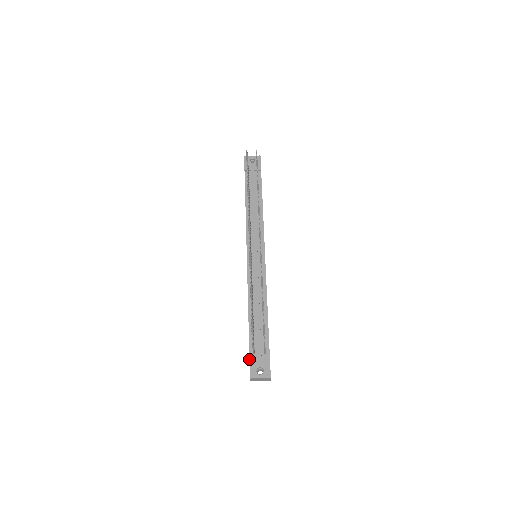
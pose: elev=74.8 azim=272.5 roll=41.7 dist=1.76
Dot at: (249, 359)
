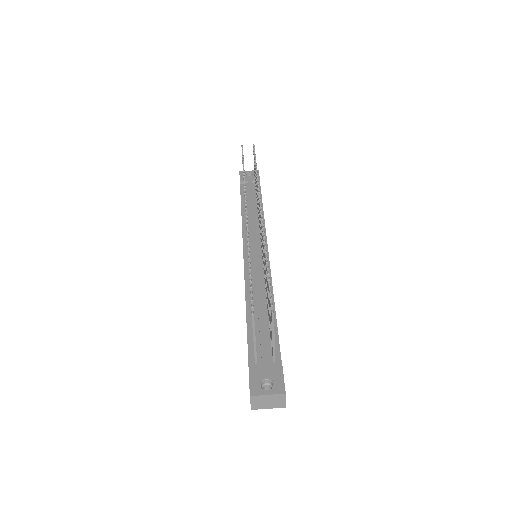
Dot at: occluded
